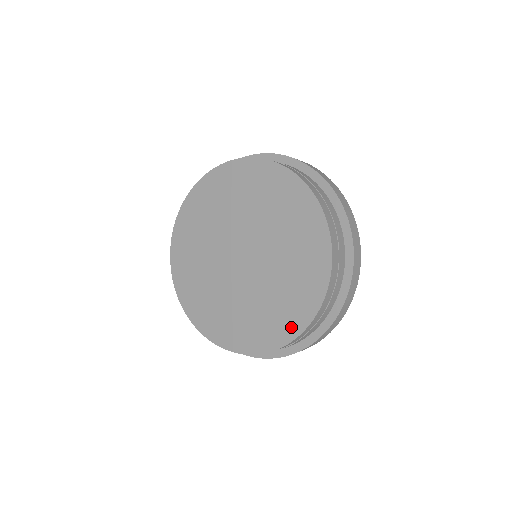
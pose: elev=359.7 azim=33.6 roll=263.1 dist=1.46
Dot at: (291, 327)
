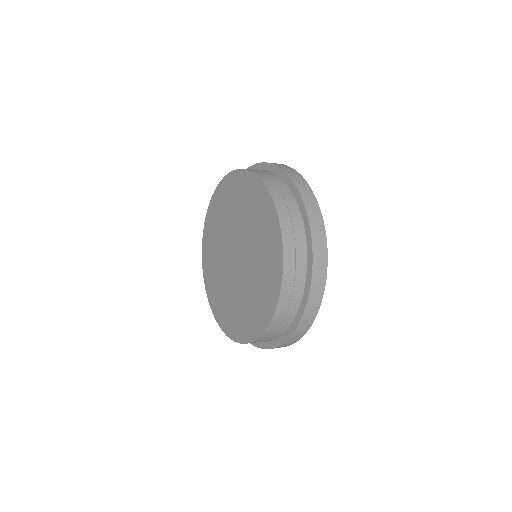
Dot at: (274, 286)
